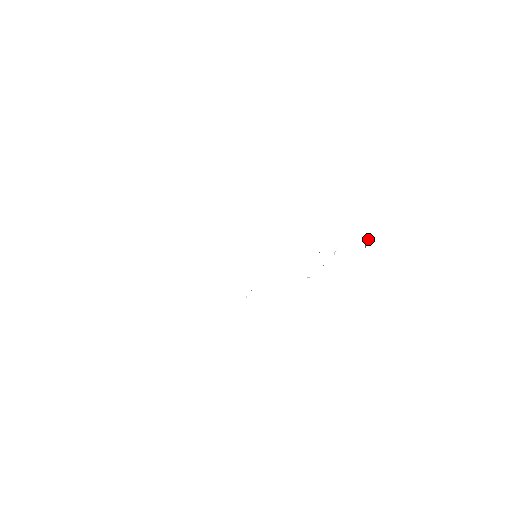
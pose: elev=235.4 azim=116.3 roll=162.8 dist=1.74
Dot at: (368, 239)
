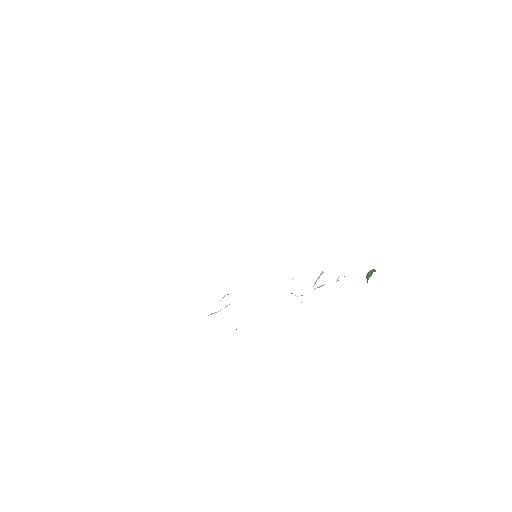
Dot at: (372, 270)
